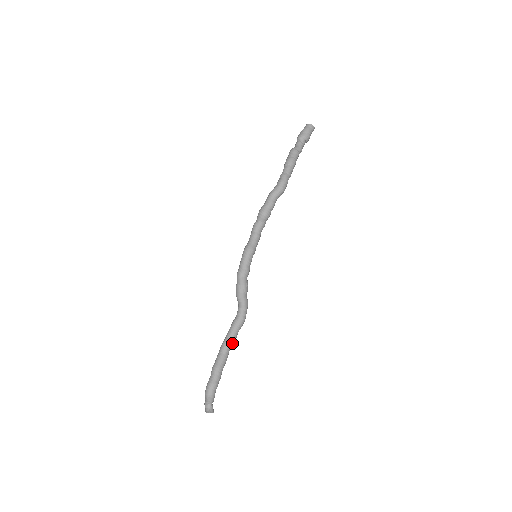
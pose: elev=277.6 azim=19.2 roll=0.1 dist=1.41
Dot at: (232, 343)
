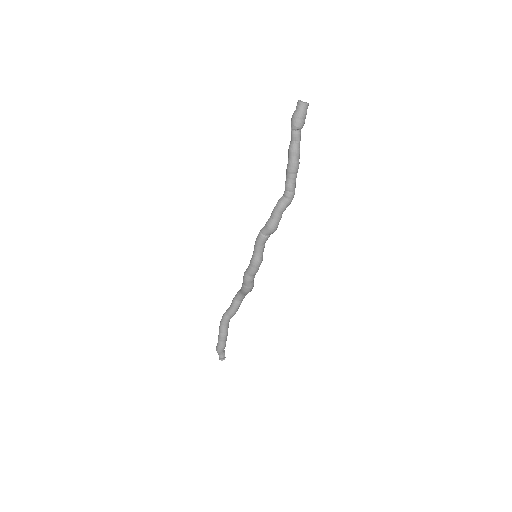
Dot at: occluded
